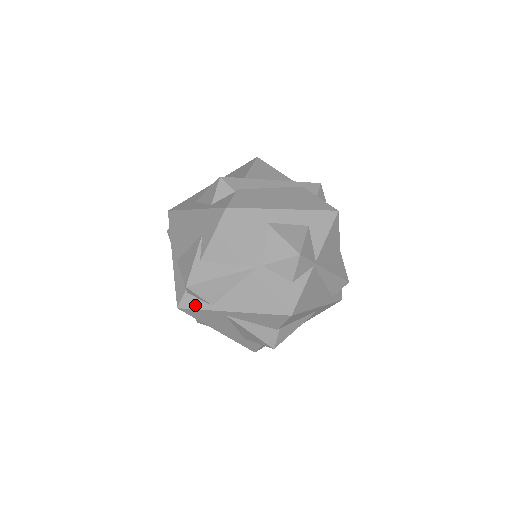
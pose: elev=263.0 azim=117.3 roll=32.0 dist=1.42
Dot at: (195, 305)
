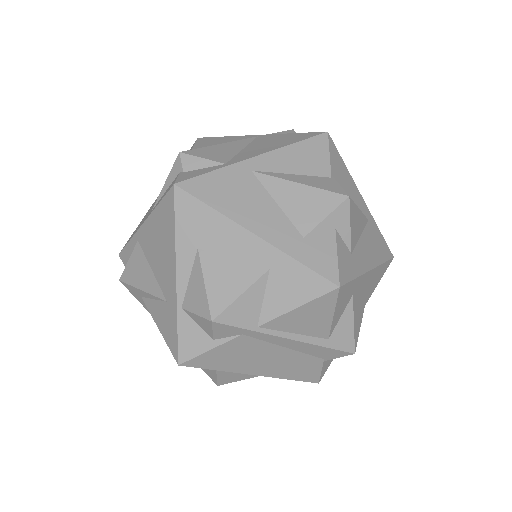
Dot at: (200, 173)
